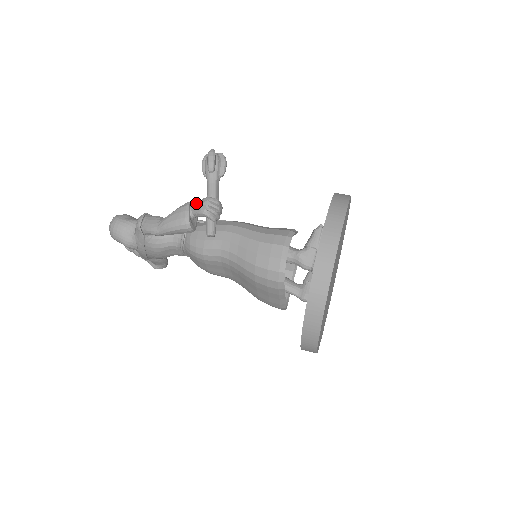
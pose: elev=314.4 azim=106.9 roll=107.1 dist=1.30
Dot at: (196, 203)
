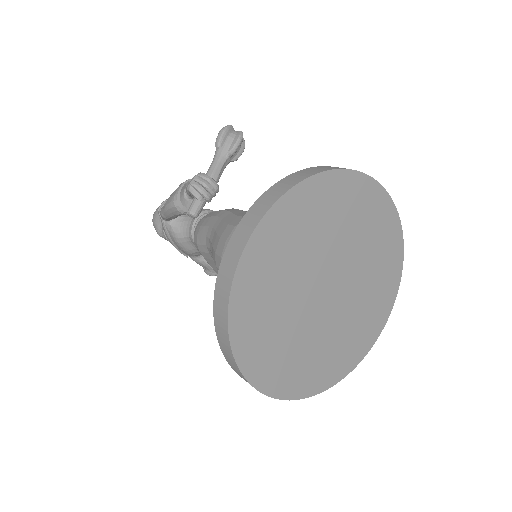
Dot at: occluded
